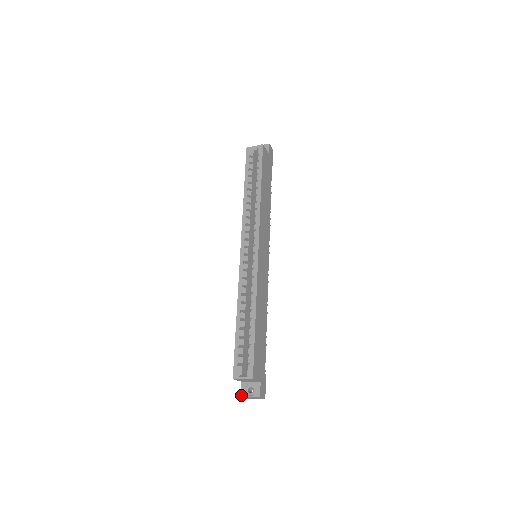
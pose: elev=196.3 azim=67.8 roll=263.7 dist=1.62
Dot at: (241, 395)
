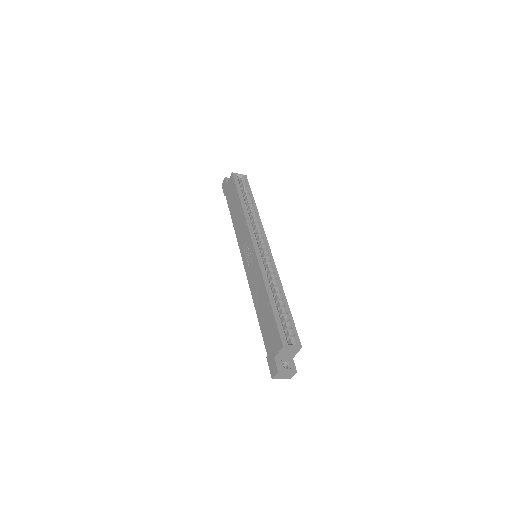
Dot at: (278, 370)
